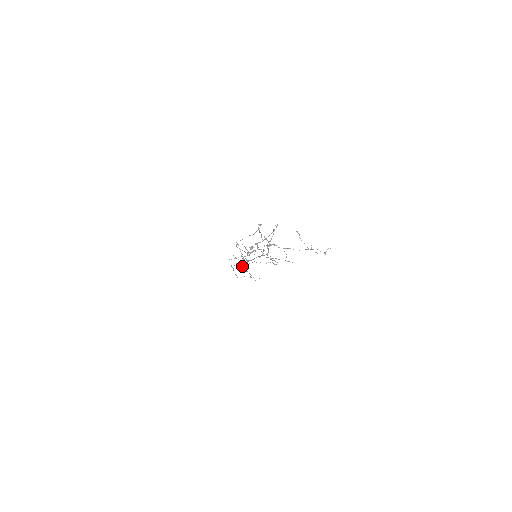
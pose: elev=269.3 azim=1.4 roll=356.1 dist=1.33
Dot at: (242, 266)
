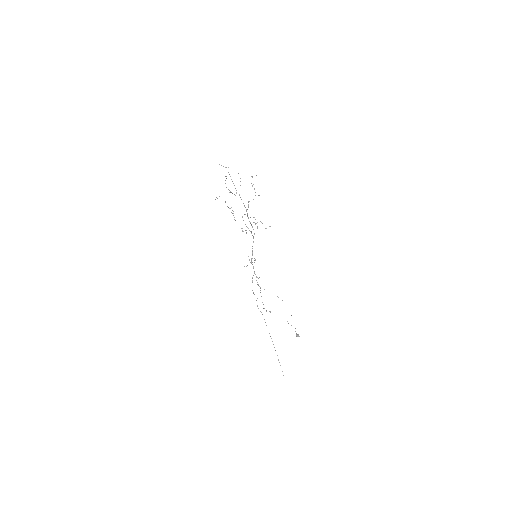
Dot at: occluded
